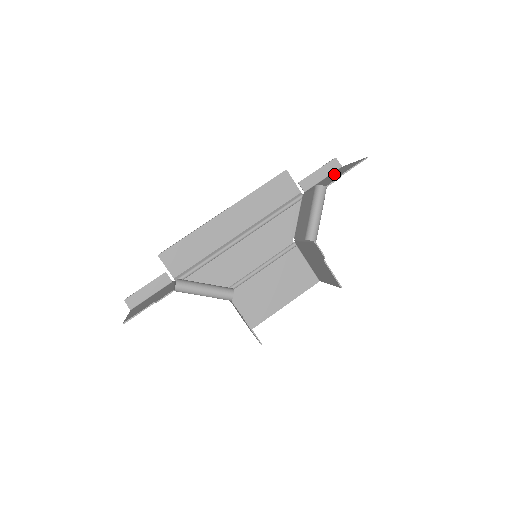
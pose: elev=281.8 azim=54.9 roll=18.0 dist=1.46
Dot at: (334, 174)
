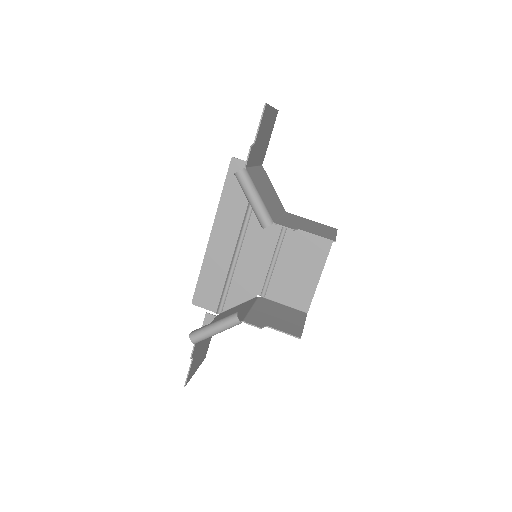
Dot at: (266, 132)
